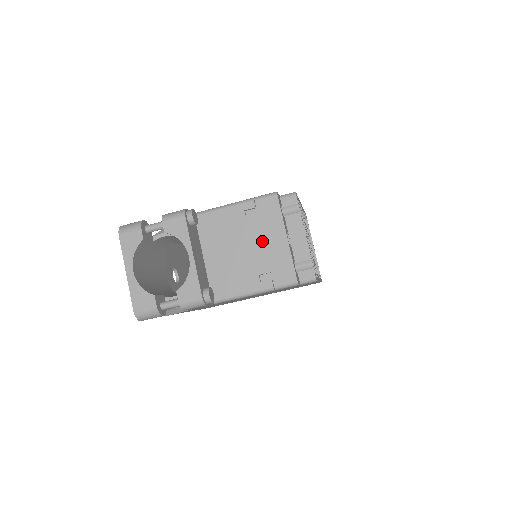
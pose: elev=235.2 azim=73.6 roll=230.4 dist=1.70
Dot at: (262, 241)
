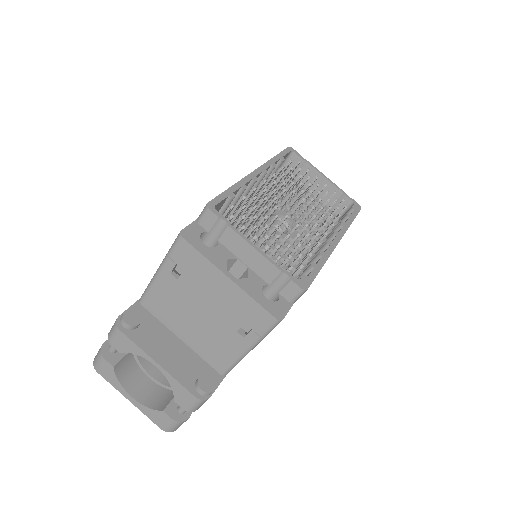
Dot at: (211, 296)
